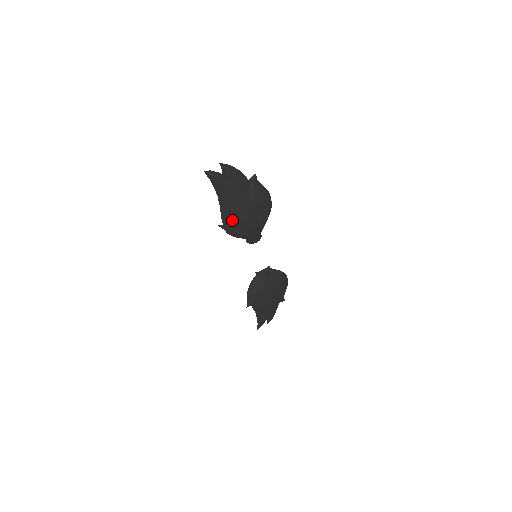
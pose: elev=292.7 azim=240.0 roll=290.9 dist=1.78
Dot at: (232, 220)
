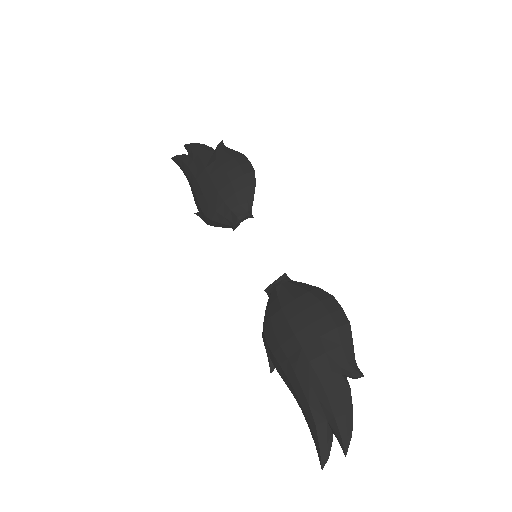
Dot at: occluded
